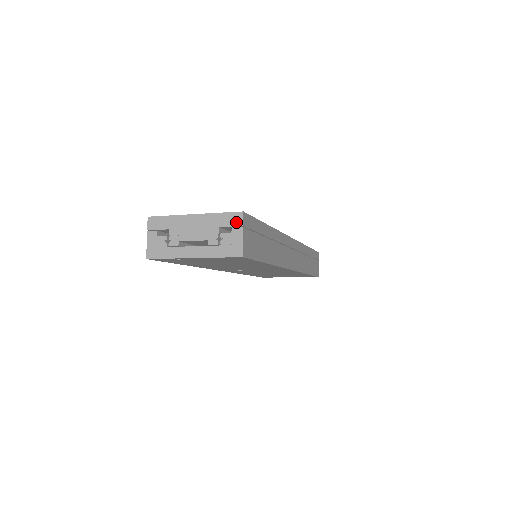
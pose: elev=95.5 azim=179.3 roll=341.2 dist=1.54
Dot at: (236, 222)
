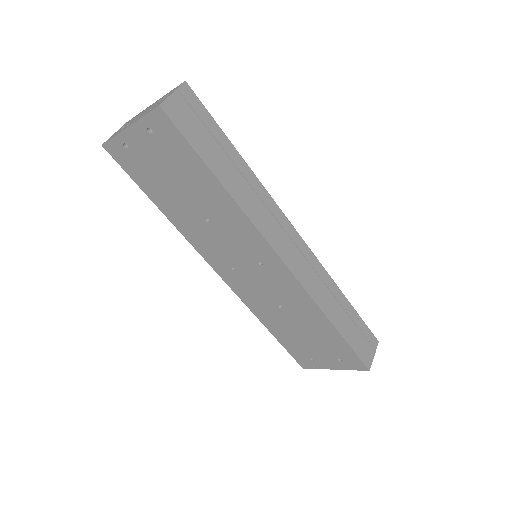
Dot at: (175, 89)
